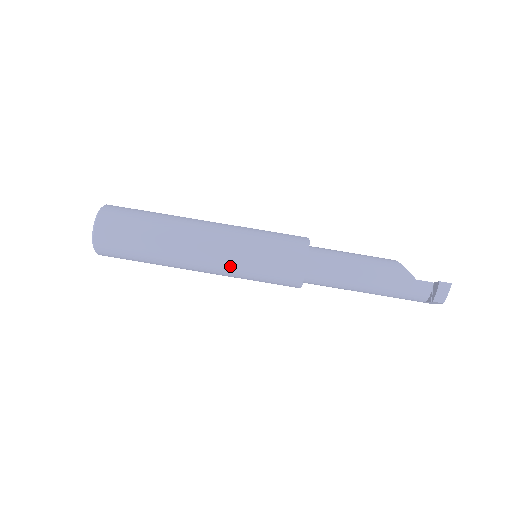
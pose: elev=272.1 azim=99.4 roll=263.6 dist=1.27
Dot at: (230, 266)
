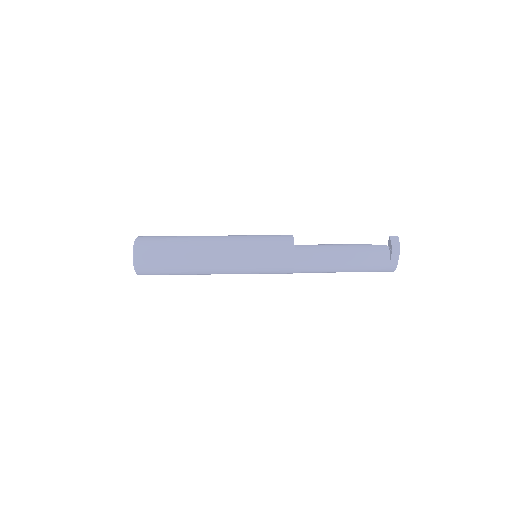
Dot at: (238, 248)
